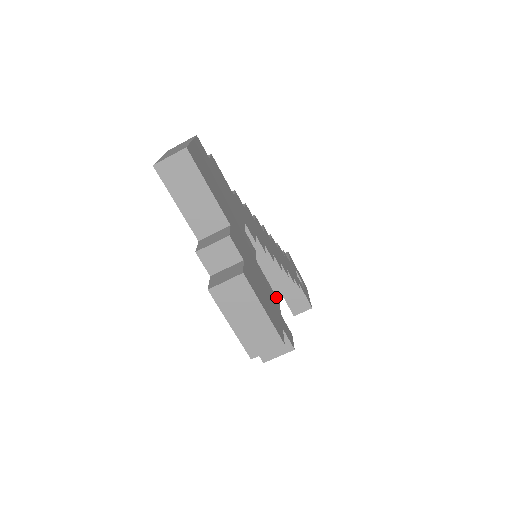
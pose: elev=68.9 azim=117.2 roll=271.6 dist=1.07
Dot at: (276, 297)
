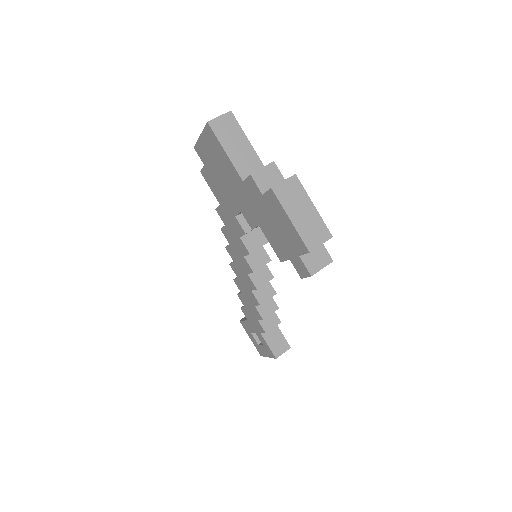
Dot at: occluded
